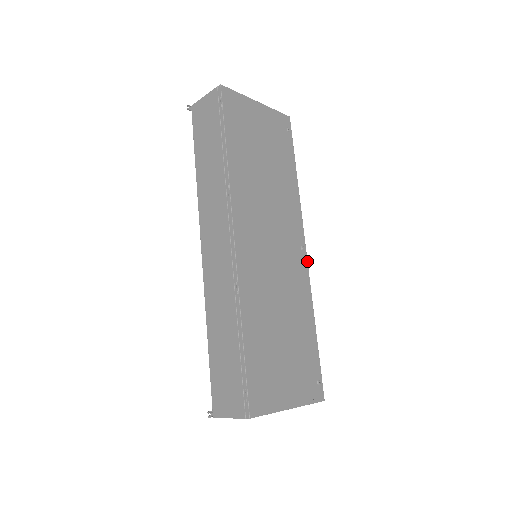
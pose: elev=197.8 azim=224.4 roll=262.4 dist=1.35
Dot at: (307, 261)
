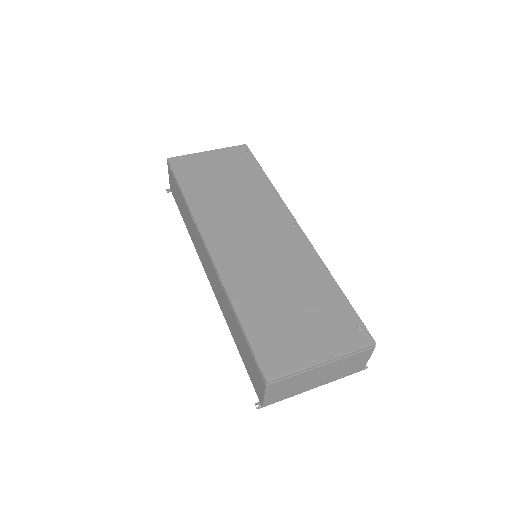
Dot at: (303, 233)
